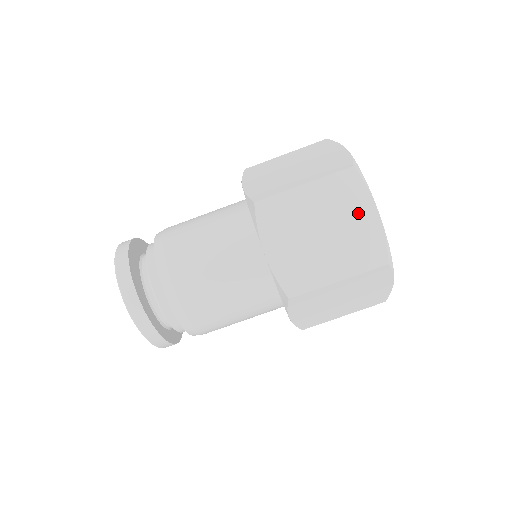
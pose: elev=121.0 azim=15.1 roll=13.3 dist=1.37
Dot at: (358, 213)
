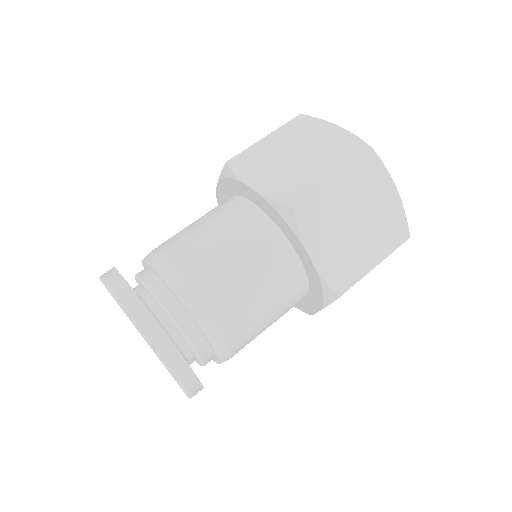
Dot at: (322, 133)
